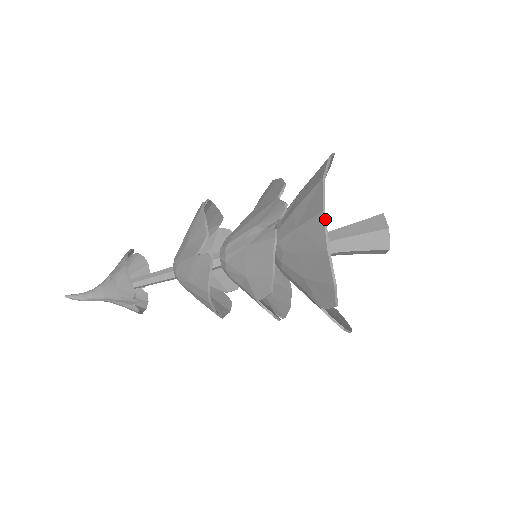
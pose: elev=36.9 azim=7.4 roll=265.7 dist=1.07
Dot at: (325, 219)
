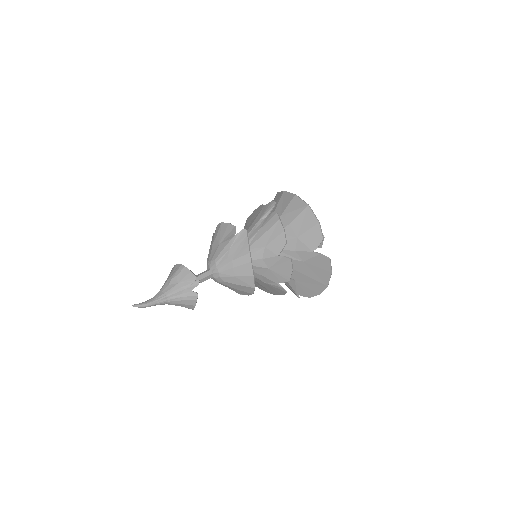
Dot at: (298, 197)
